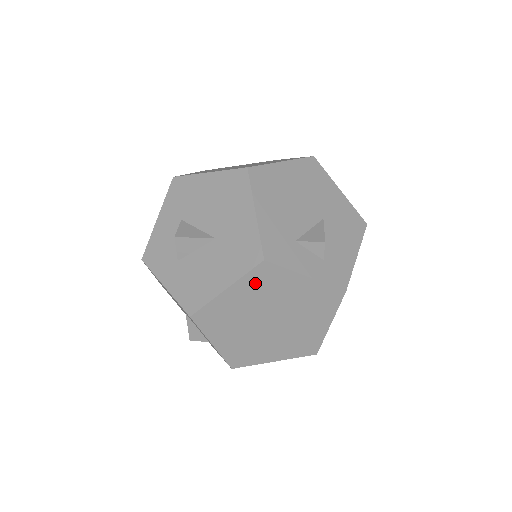
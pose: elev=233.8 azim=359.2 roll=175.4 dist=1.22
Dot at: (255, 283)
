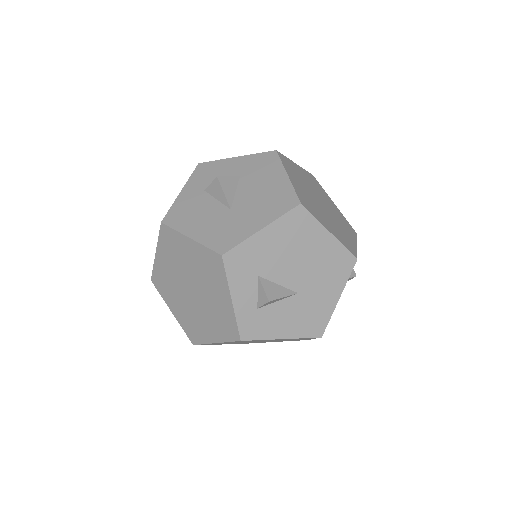
Dot at: (206, 259)
